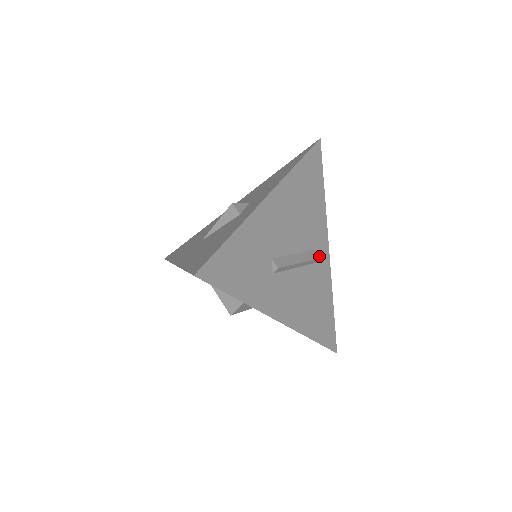
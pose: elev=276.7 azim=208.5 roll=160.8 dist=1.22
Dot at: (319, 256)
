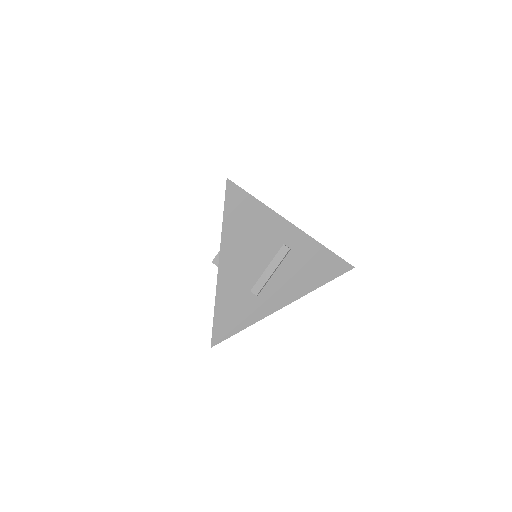
Dot at: (287, 249)
